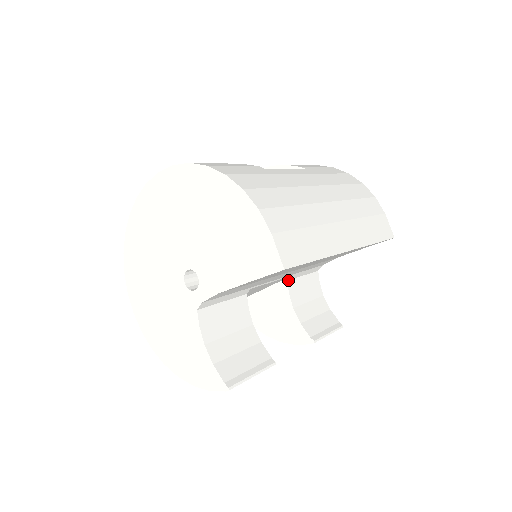
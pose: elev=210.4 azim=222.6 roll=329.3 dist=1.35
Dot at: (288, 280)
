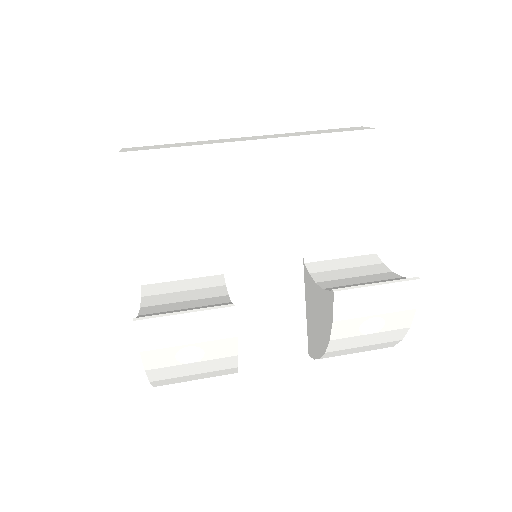
Dot at: (306, 263)
